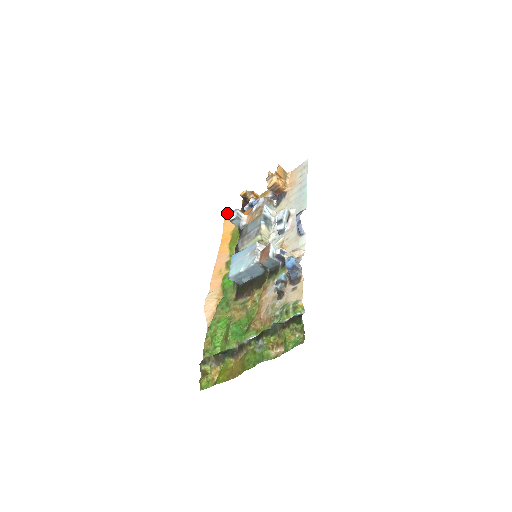
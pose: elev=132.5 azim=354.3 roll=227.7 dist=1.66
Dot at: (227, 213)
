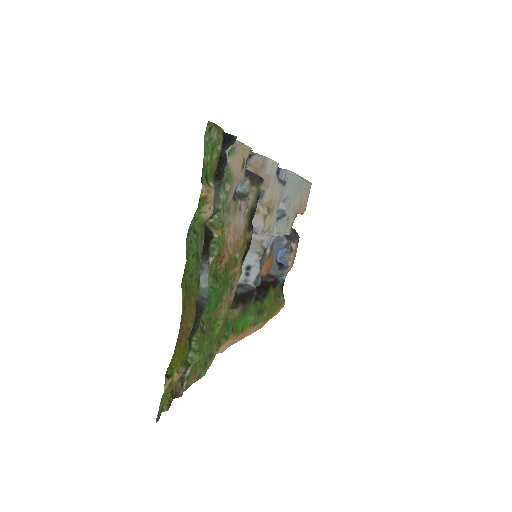
Dot at: occluded
